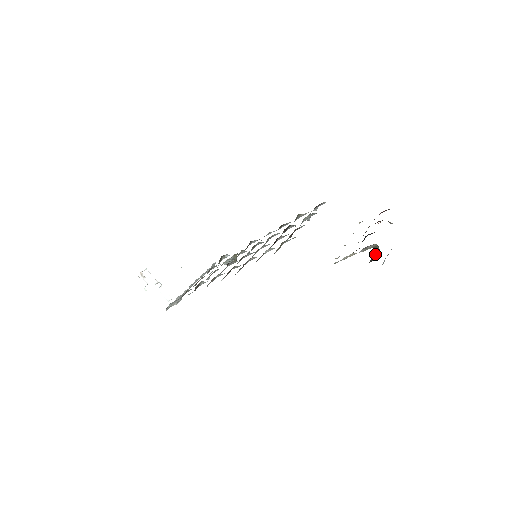
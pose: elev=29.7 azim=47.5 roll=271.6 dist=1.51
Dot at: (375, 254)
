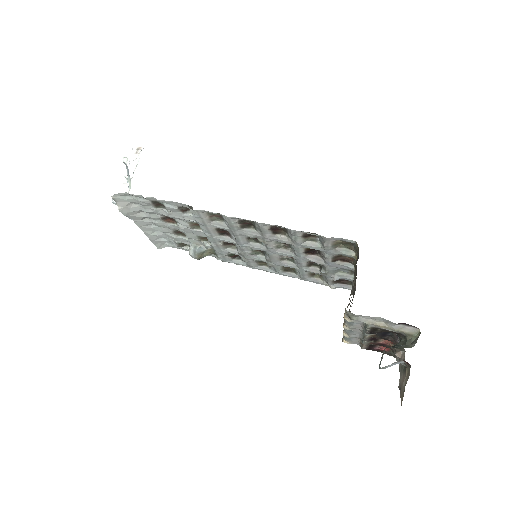
Dot at: (399, 345)
